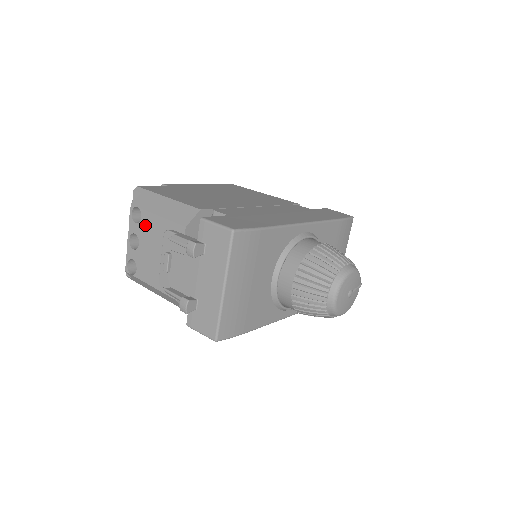
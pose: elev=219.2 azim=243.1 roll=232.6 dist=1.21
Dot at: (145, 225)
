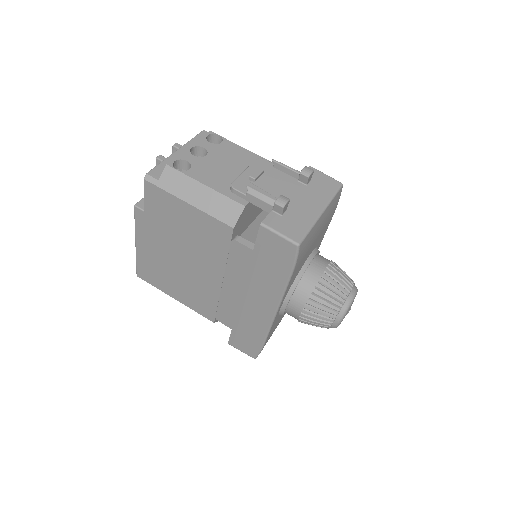
Dot at: (224, 148)
